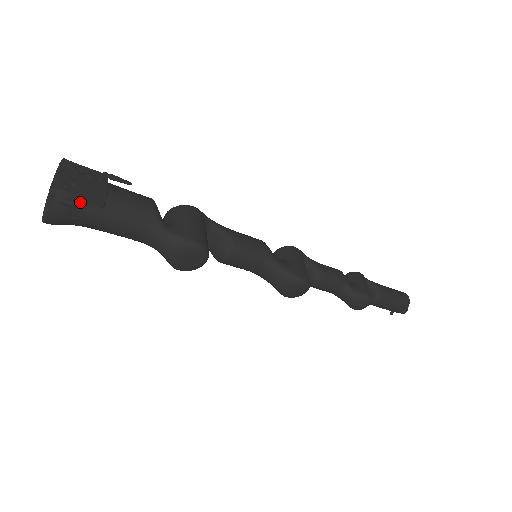
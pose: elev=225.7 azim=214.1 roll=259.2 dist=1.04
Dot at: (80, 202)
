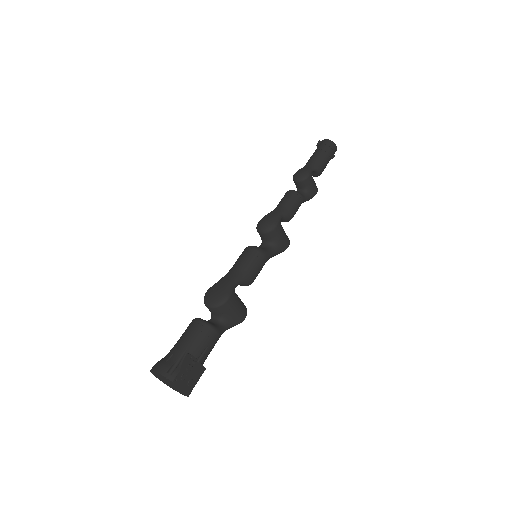
Dot at: occluded
